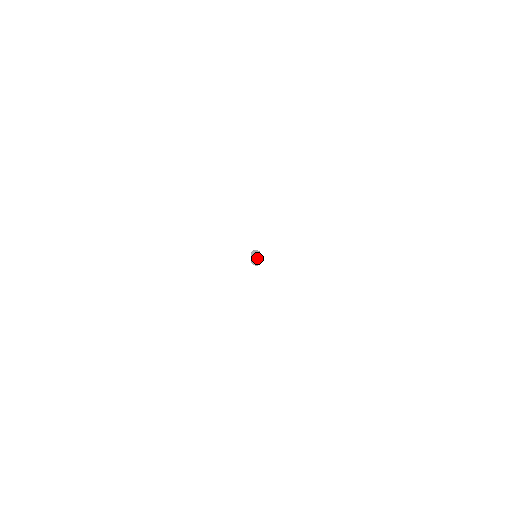
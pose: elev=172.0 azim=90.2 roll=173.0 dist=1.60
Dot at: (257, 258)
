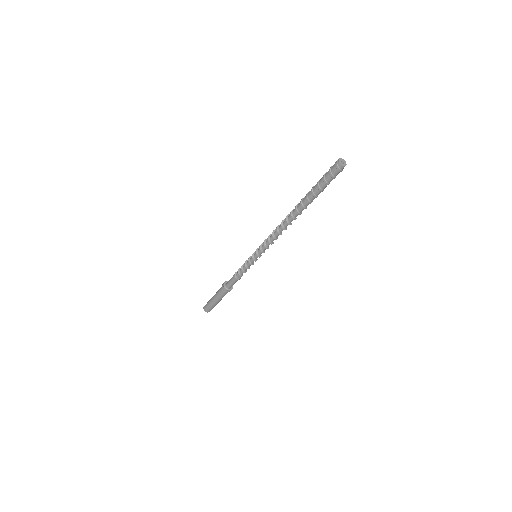
Dot at: (336, 169)
